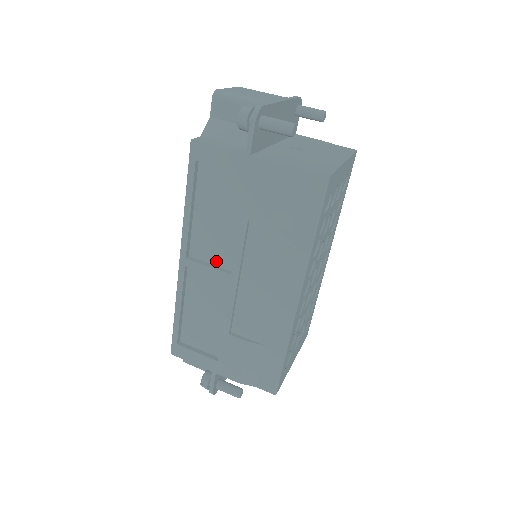
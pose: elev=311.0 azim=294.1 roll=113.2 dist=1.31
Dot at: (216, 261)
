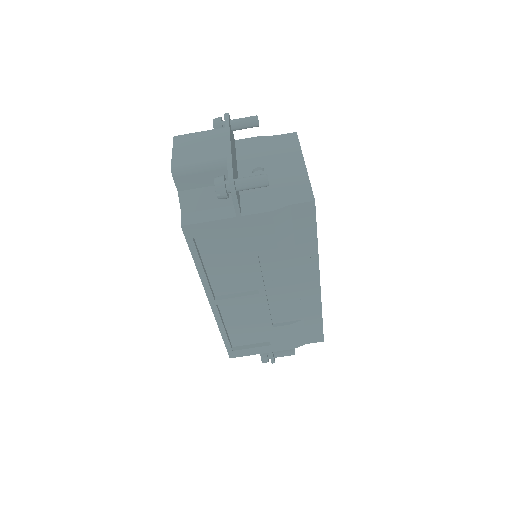
Dot at: (240, 290)
